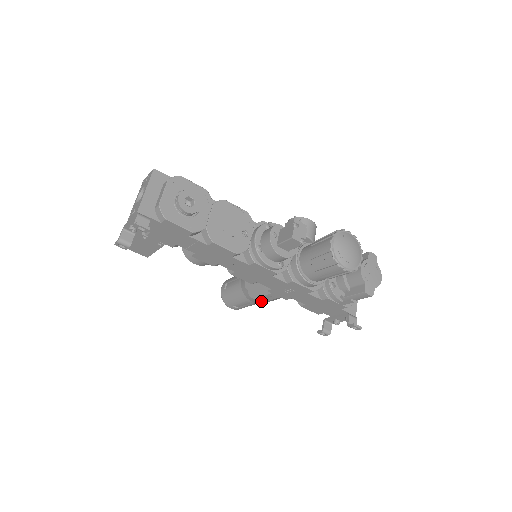
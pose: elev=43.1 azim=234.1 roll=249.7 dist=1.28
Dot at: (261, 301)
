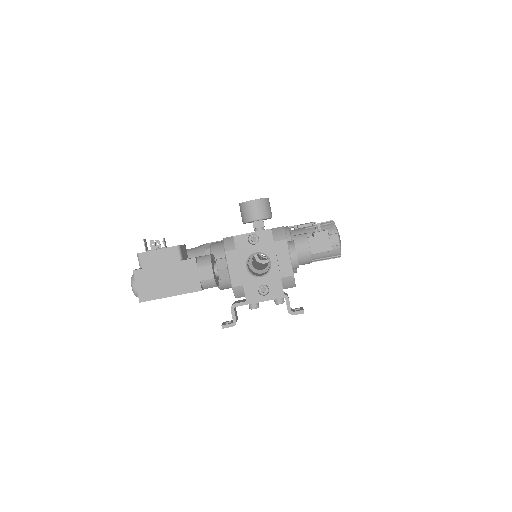
Dot at: occluded
